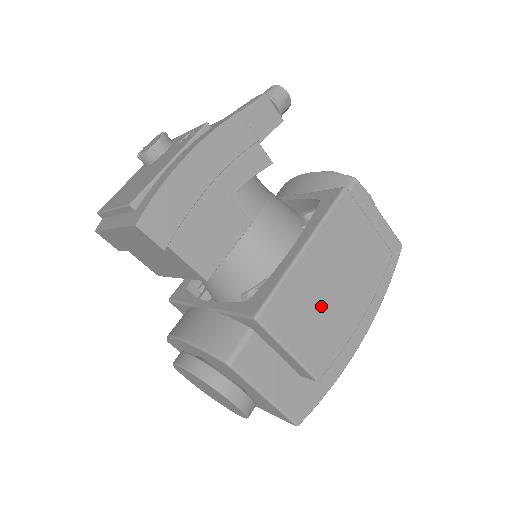
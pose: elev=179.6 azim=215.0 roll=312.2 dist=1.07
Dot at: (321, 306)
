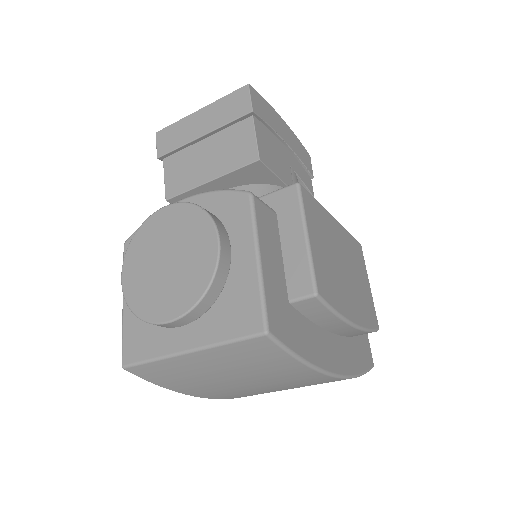
Dot at: (334, 260)
